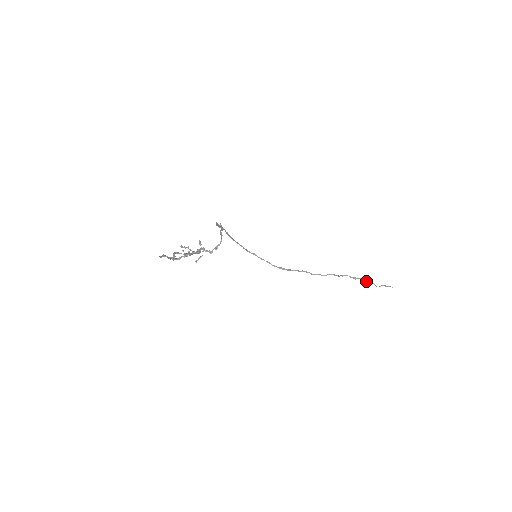
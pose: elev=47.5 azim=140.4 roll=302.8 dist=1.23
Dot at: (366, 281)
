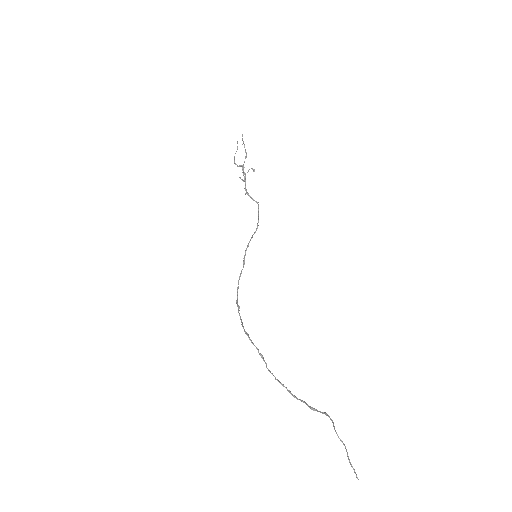
Dot at: (325, 412)
